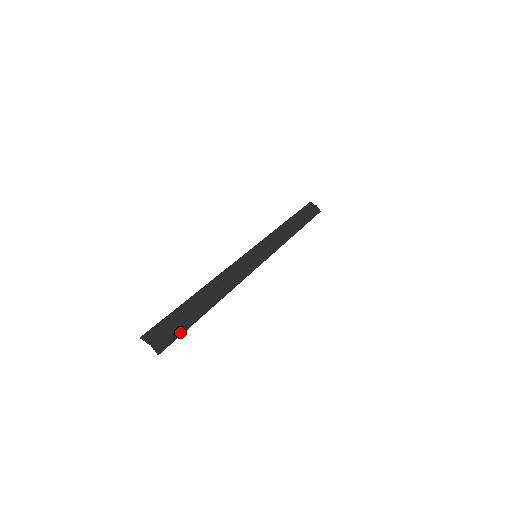
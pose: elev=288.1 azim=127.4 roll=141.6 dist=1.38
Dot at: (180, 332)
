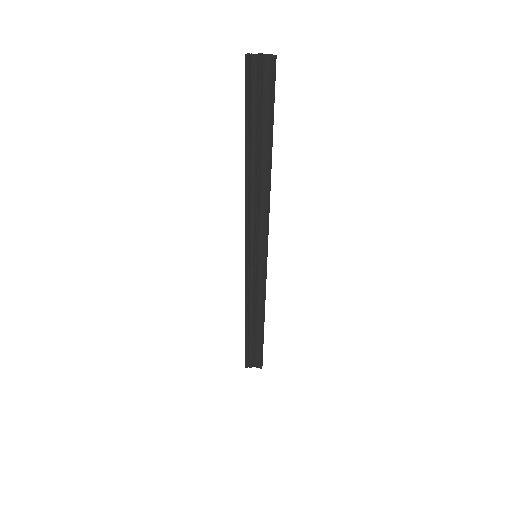
Dot at: (271, 99)
